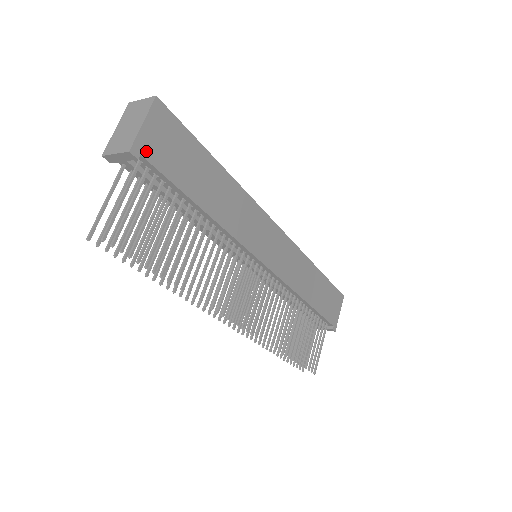
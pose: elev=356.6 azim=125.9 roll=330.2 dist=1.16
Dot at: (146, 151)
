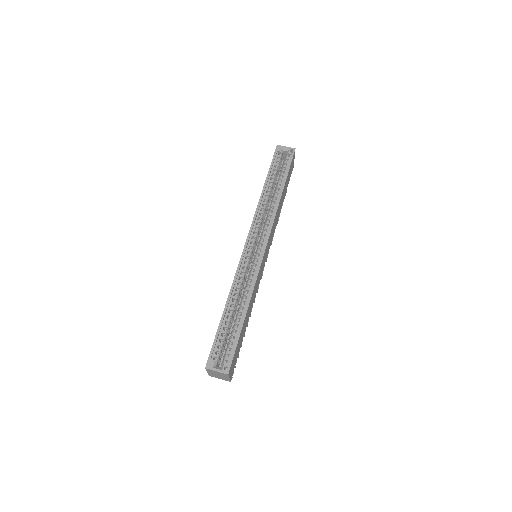
Dot at: occluded
